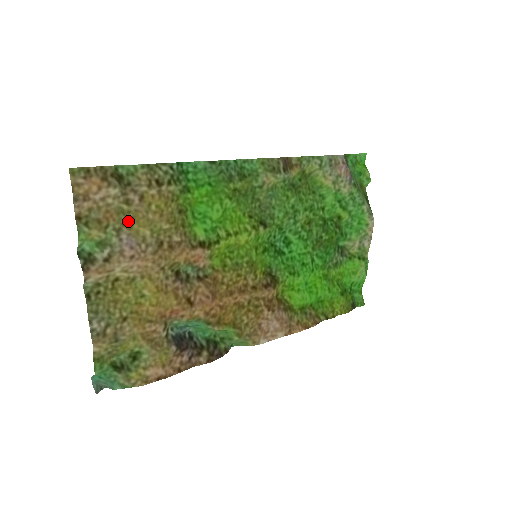
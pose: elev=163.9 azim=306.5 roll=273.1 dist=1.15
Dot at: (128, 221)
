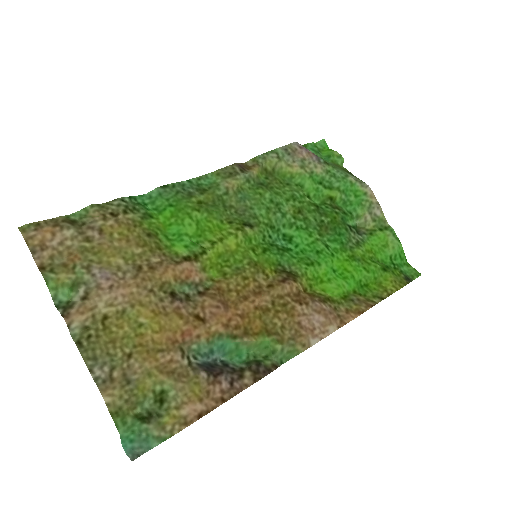
Dot at: (95, 256)
